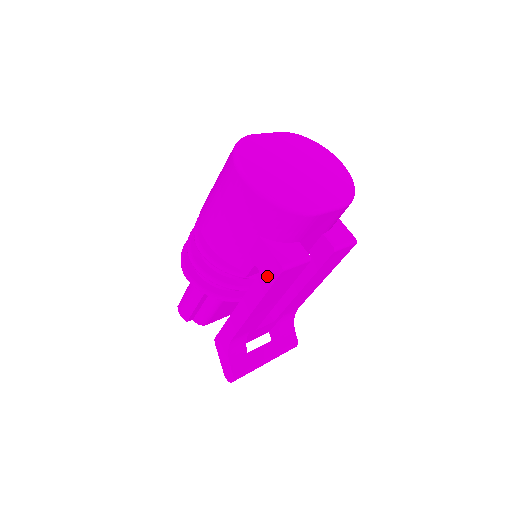
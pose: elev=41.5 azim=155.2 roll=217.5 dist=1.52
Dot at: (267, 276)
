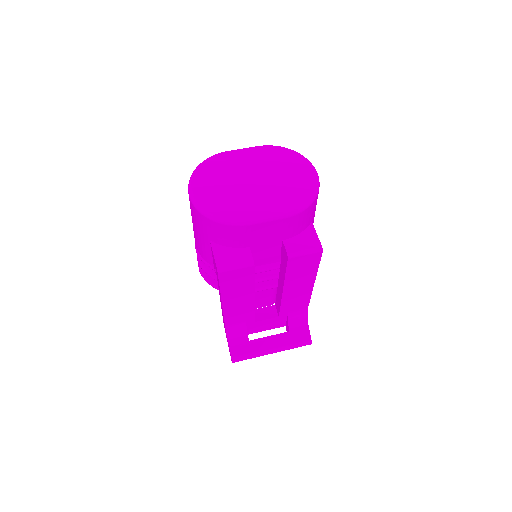
Dot at: (217, 275)
